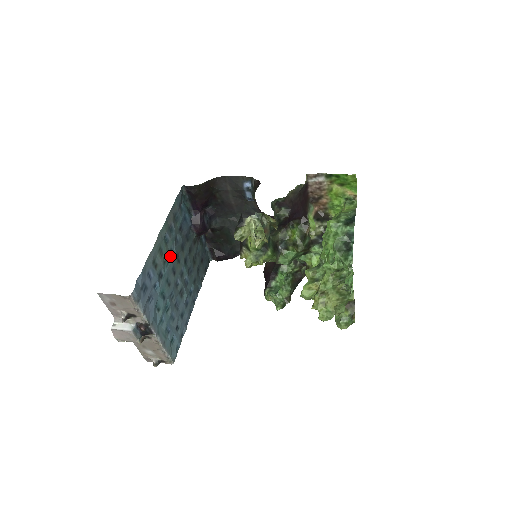
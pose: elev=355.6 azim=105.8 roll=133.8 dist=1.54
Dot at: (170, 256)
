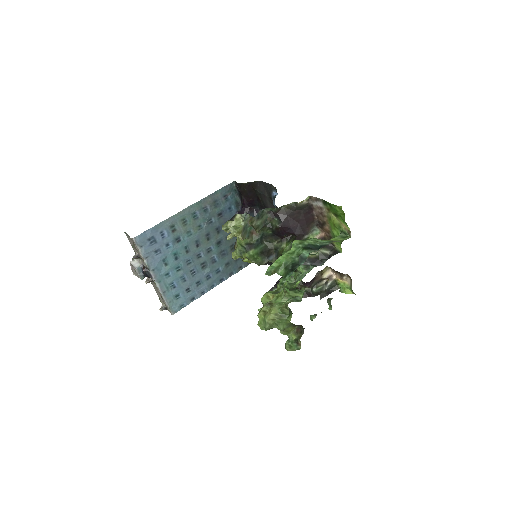
Dot at: (197, 230)
